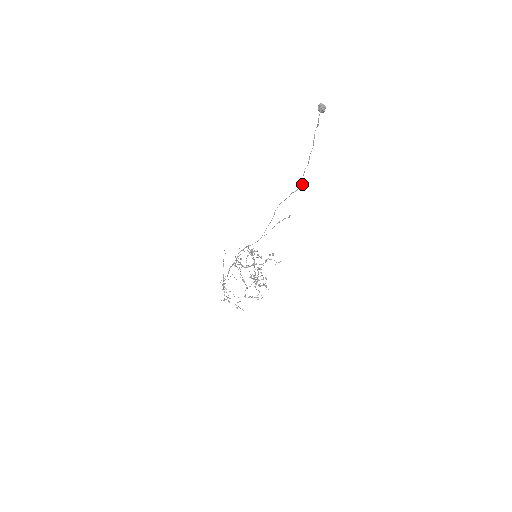
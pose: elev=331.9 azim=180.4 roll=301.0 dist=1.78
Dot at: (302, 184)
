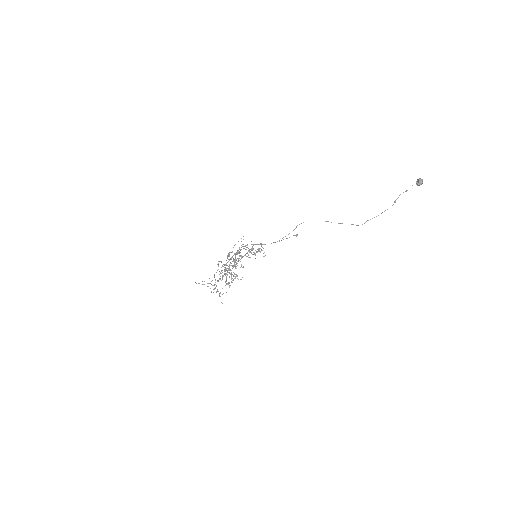
Dot at: occluded
